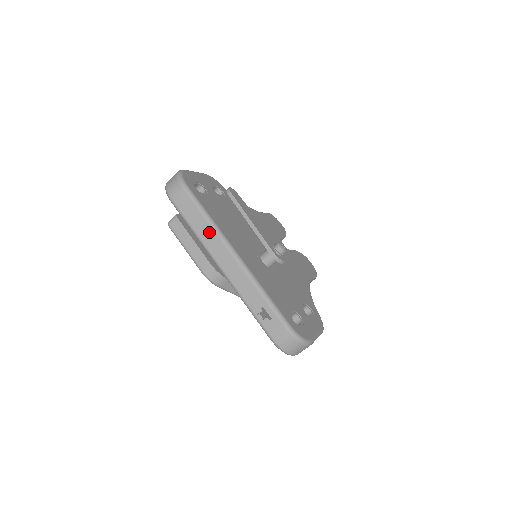
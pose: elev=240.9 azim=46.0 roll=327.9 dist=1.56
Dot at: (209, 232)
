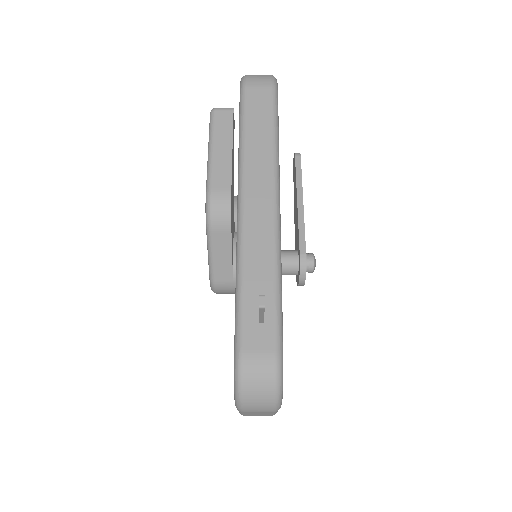
Dot at: (264, 154)
